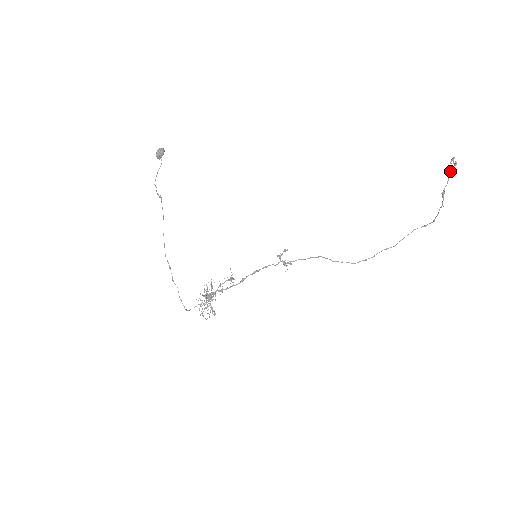
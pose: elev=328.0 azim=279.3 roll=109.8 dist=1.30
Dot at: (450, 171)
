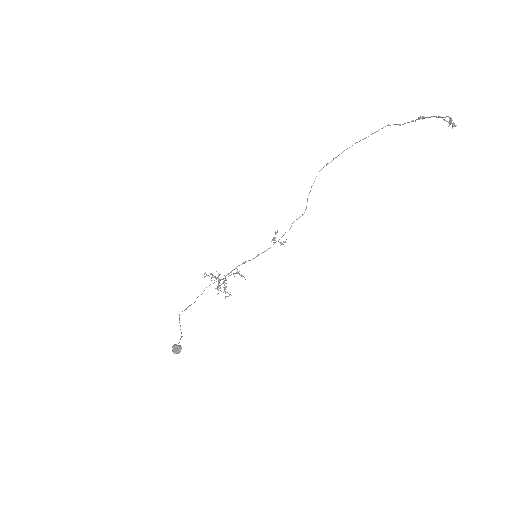
Dot at: occluded
